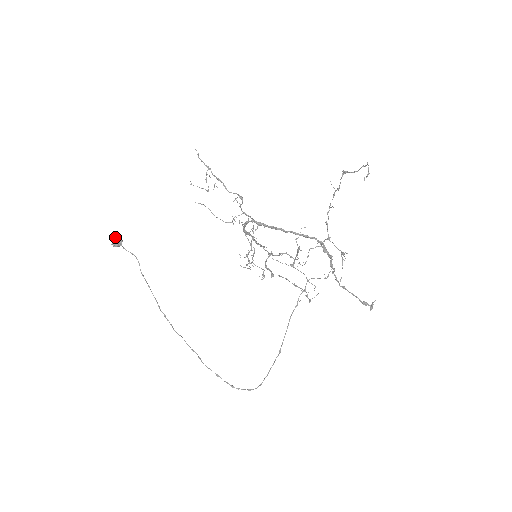
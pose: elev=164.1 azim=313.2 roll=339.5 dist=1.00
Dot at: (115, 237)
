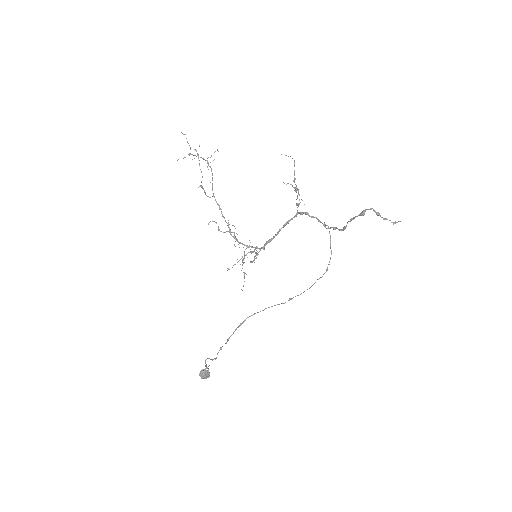
Dot at: occluded
